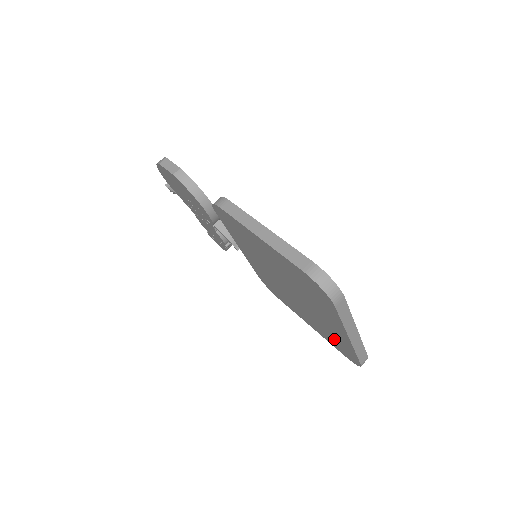
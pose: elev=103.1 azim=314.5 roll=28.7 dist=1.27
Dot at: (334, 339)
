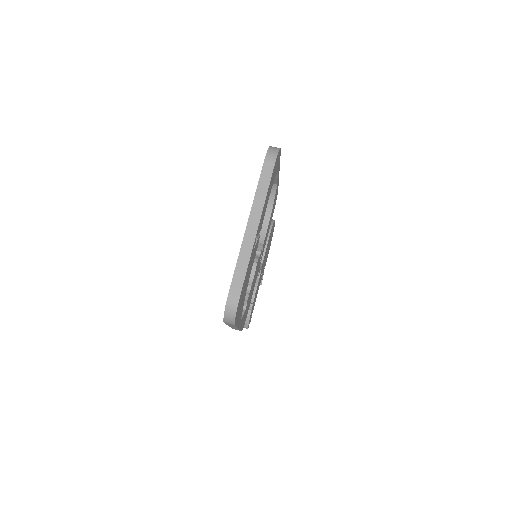
Dot at: occluded
